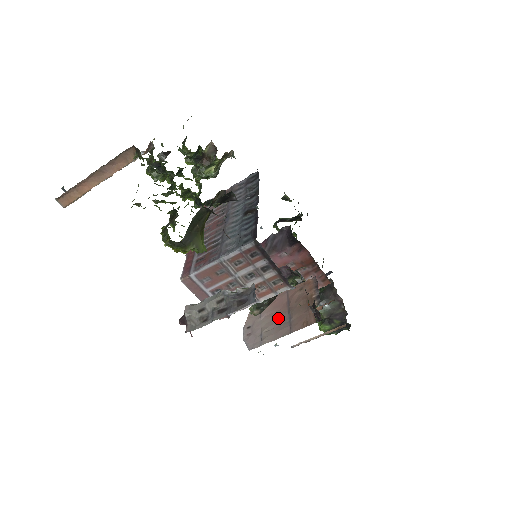
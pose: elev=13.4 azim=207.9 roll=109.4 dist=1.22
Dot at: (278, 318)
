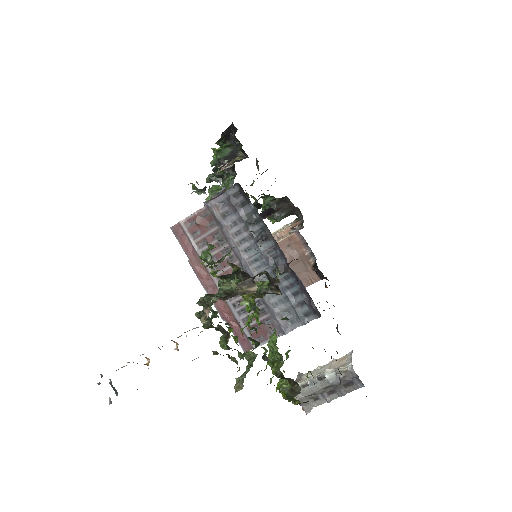
Dot at: occluded
